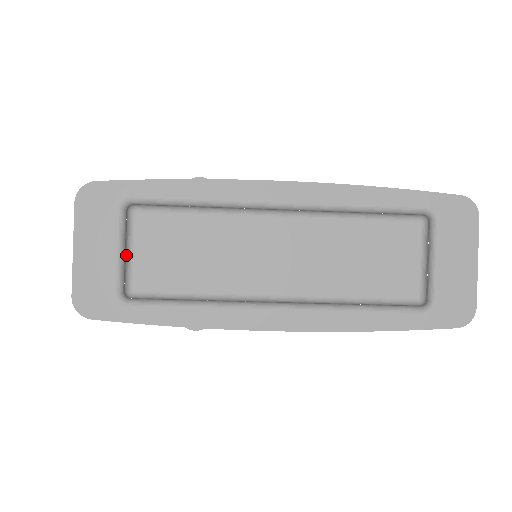
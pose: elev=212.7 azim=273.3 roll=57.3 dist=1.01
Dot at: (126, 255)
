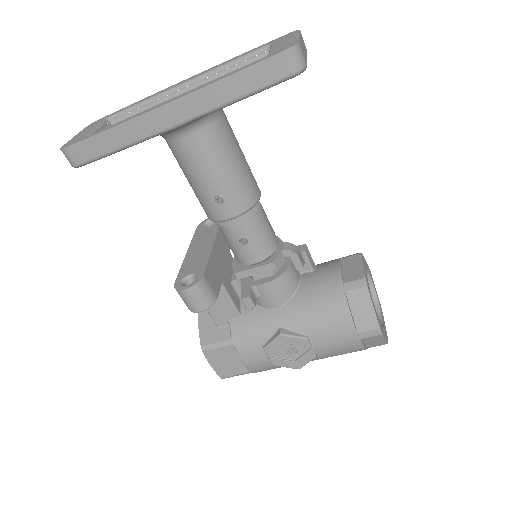
Dot at: occluded
